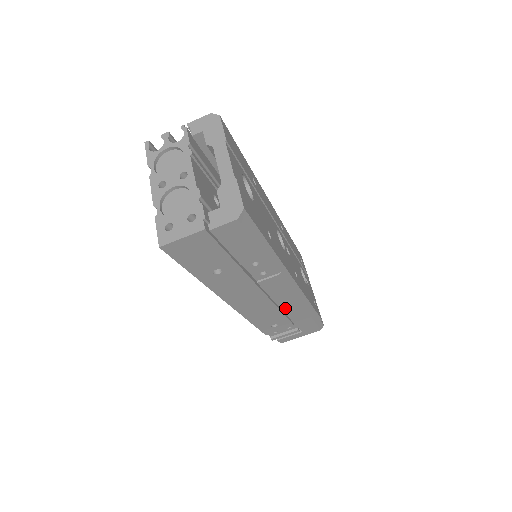
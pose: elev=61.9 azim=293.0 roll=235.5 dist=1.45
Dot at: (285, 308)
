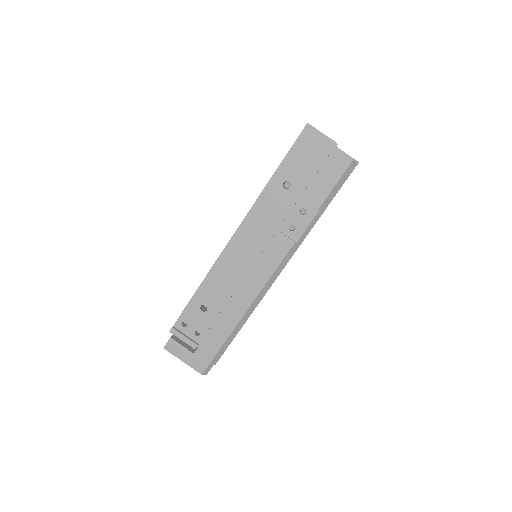
Dot at: (240, 293)
